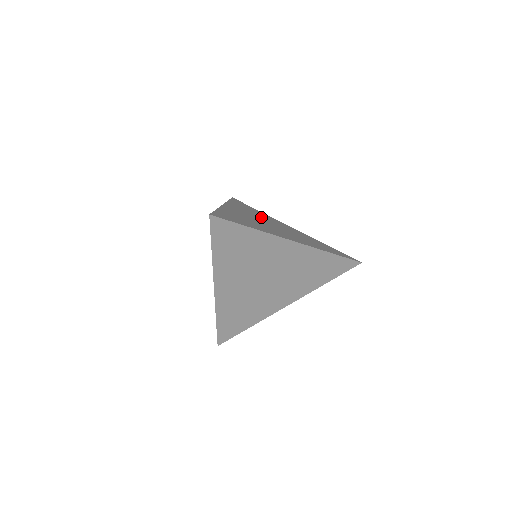
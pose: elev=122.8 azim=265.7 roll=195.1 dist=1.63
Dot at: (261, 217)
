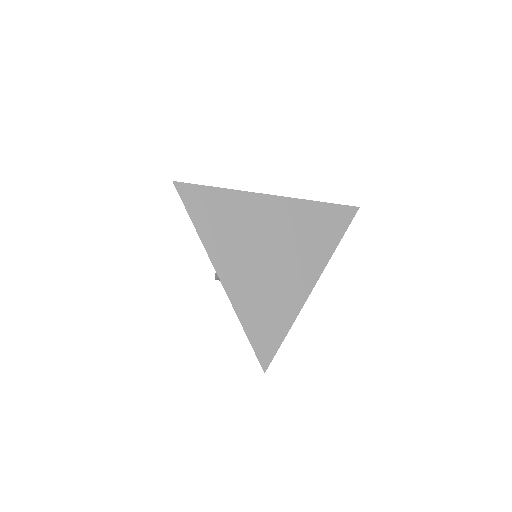
Dot at: (250, 236)
